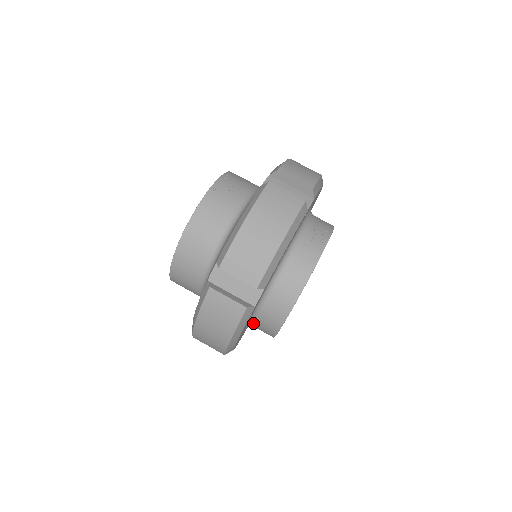
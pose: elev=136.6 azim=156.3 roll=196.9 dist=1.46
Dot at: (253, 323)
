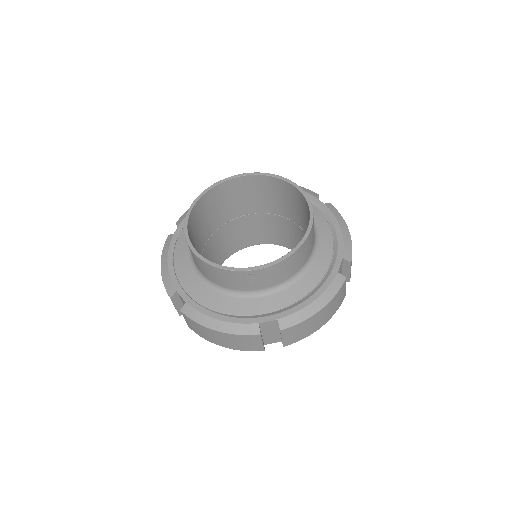
Dot at: occluded
